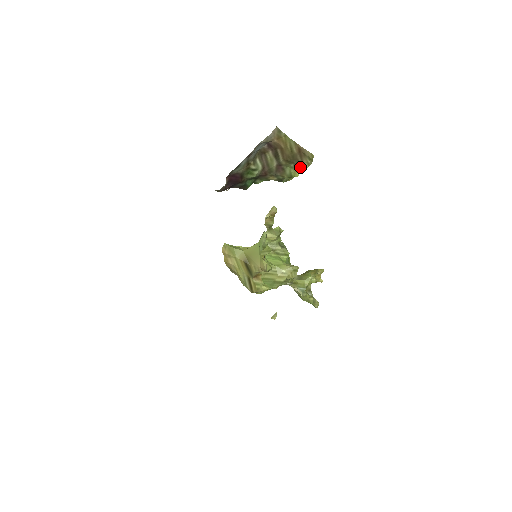
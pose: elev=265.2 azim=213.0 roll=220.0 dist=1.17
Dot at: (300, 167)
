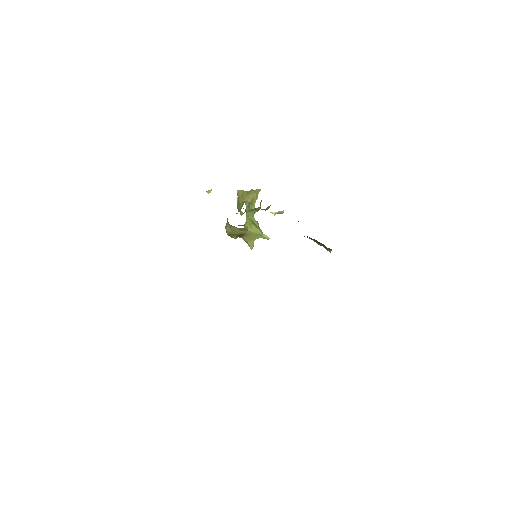
Dot at: occluded
